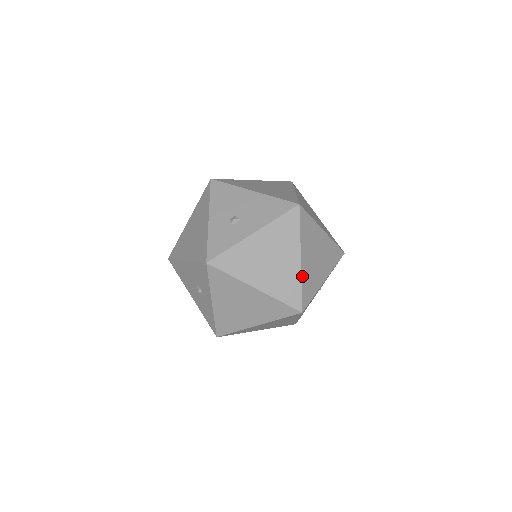
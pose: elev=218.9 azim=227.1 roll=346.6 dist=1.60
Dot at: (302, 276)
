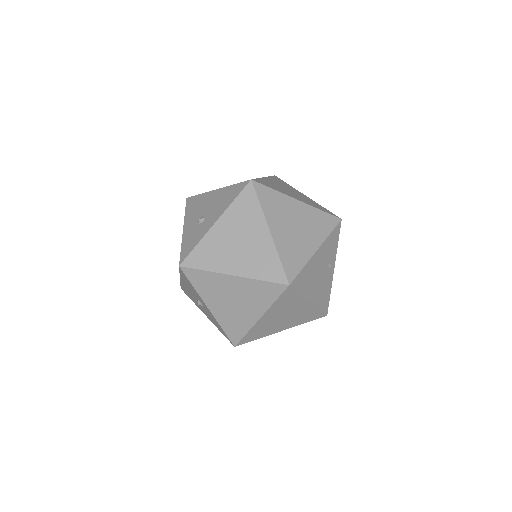
Dot at: (277, 248)
